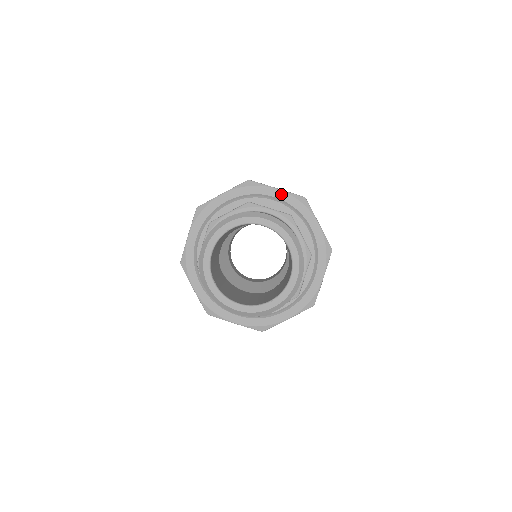
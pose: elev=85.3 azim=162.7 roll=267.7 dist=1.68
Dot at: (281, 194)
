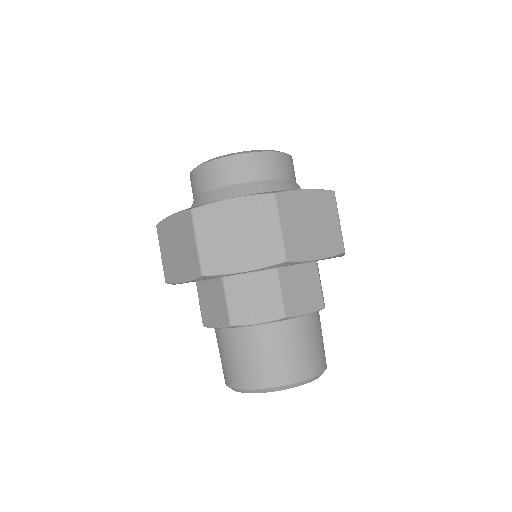
Dot at: occluded
